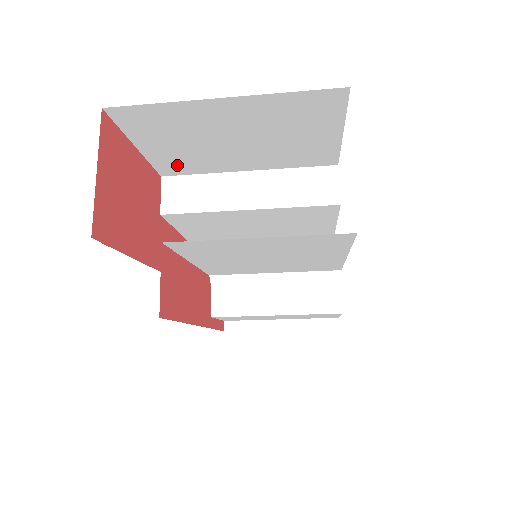
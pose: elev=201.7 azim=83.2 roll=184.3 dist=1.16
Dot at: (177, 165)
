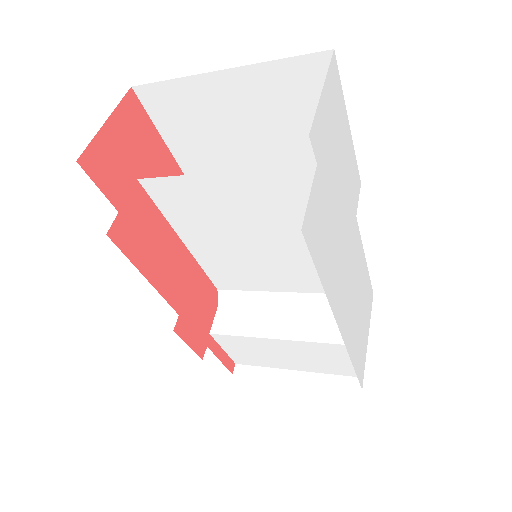
Dot at: occluded
